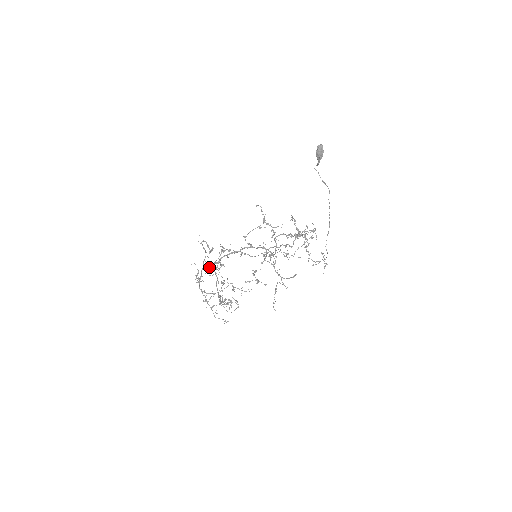
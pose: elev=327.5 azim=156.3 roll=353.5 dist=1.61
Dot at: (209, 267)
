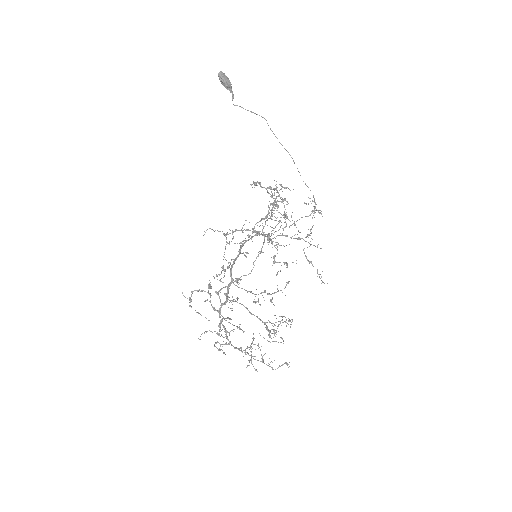
Dot at: (226, 301)
